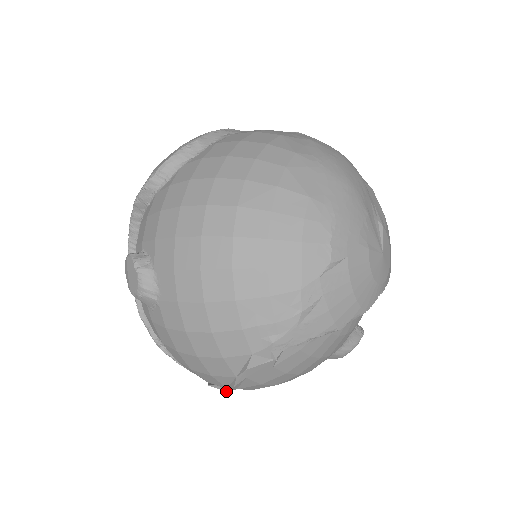
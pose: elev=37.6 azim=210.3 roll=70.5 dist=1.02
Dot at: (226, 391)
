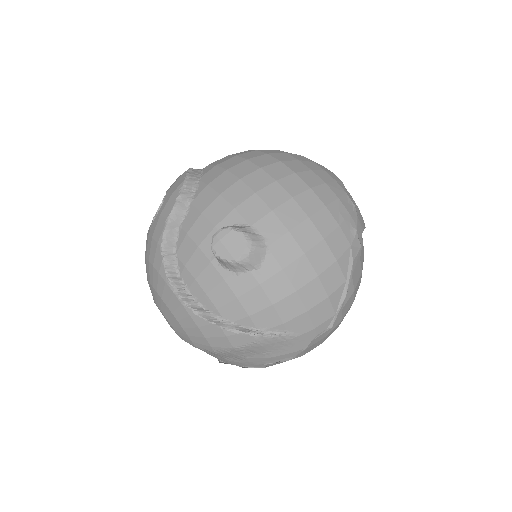
Dot at: occluded
